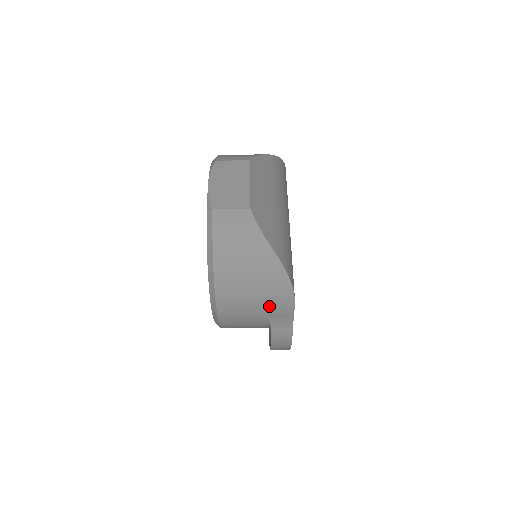
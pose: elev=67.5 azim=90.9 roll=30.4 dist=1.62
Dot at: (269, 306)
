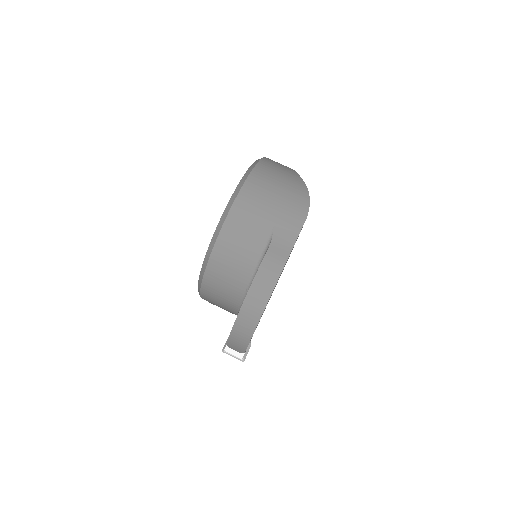
Dot at: (283, 213)
